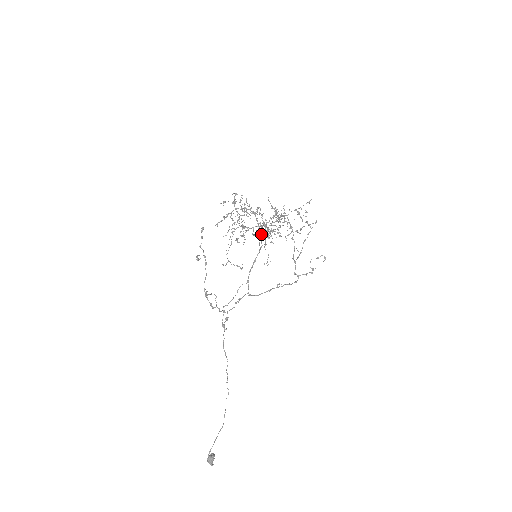
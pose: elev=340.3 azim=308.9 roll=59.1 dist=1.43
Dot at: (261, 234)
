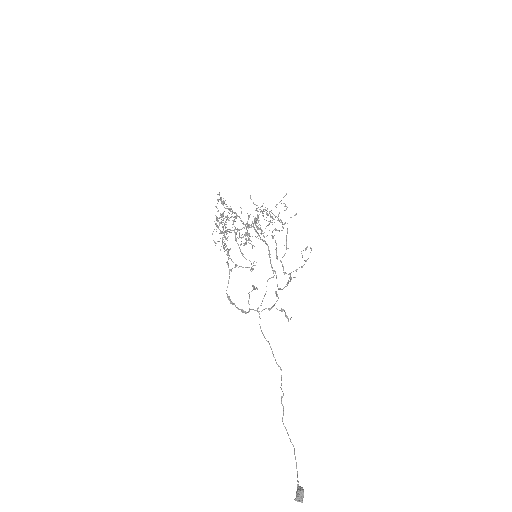
Dot at: (256, 231)
